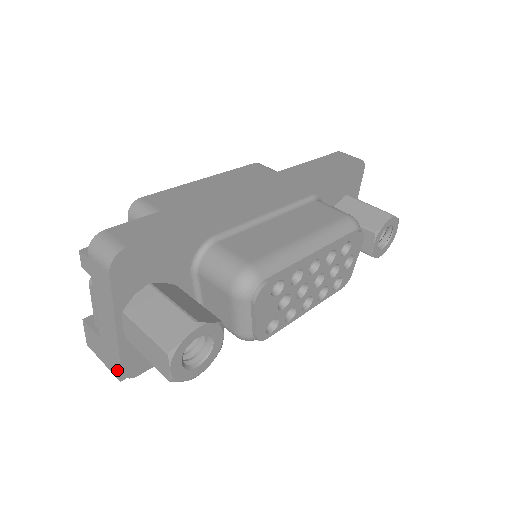
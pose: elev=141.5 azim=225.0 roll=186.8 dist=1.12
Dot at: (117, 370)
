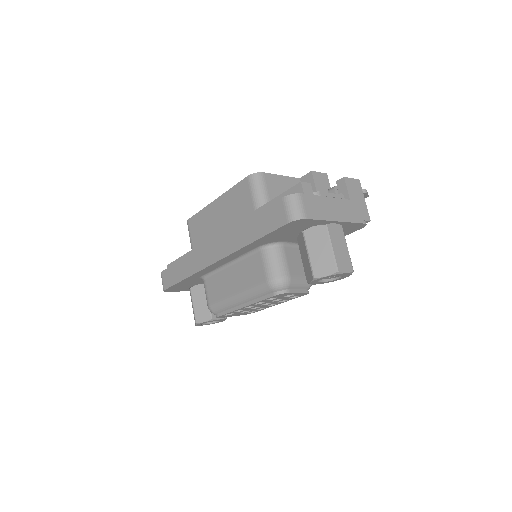
Dot at: occluded
